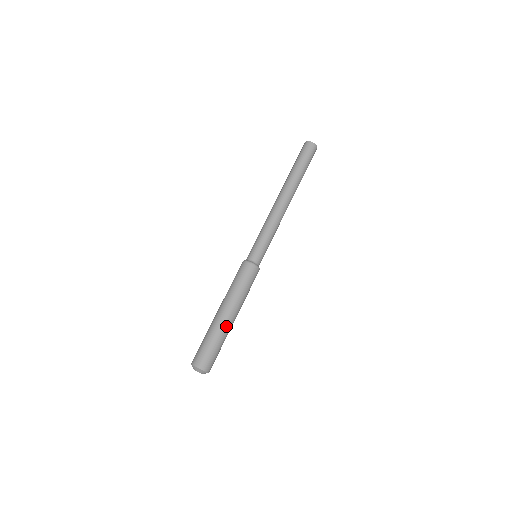
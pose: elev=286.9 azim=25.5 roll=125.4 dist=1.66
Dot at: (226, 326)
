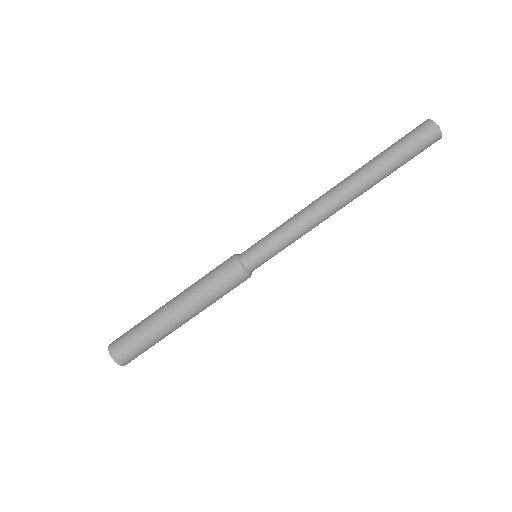
Dot at: (170, 329)
